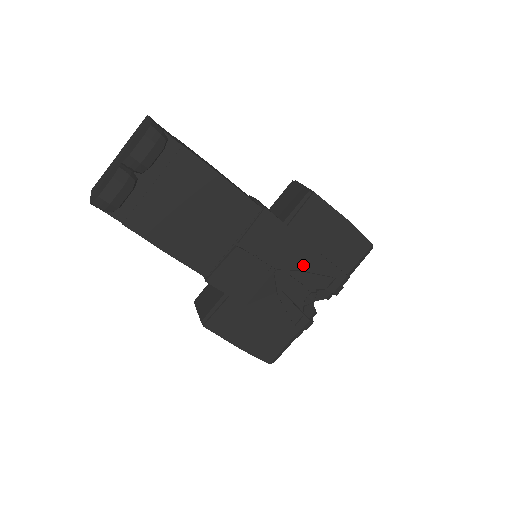
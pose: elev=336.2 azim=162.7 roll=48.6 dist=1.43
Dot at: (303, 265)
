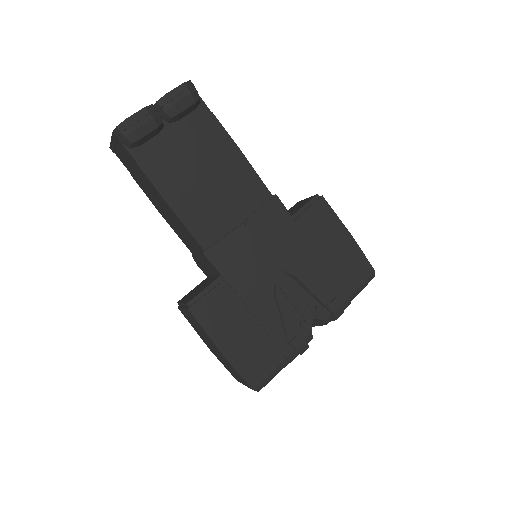
Dot at: (305, 269)
